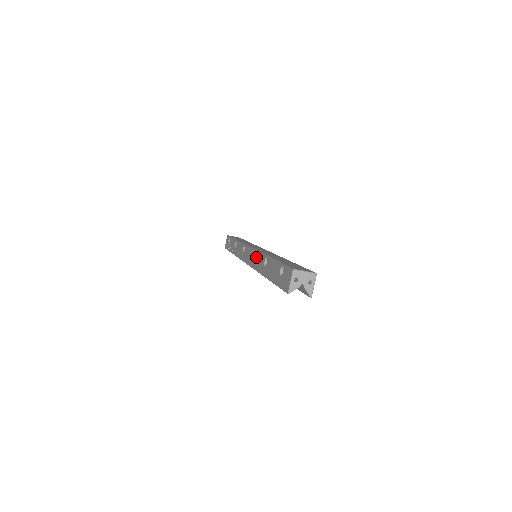
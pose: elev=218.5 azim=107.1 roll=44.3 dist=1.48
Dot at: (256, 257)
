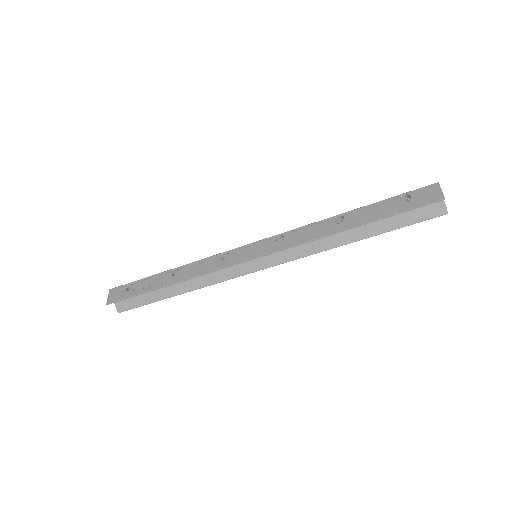
Dot at: (296, 233)
